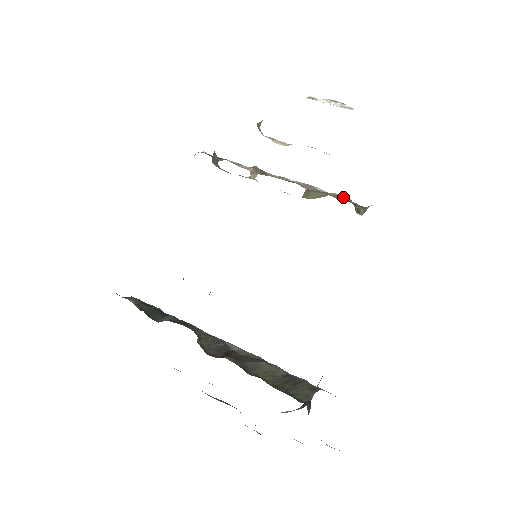
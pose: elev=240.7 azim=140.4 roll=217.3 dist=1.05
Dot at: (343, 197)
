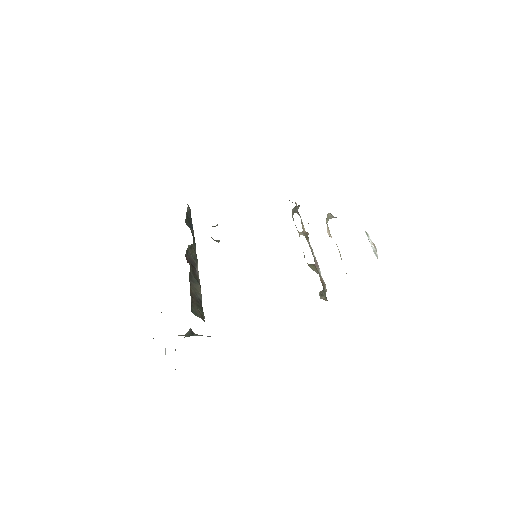
Dot at: (325, 285)
